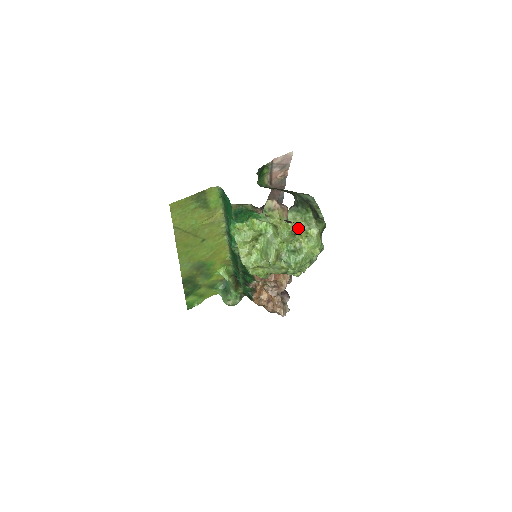
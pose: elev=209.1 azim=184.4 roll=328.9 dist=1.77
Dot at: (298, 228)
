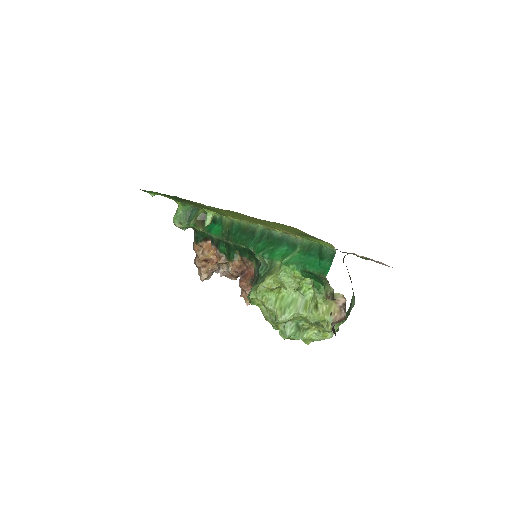
Dot at: (326, 326)
